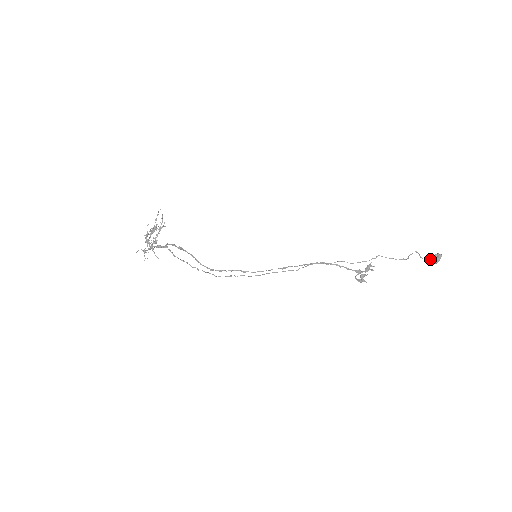
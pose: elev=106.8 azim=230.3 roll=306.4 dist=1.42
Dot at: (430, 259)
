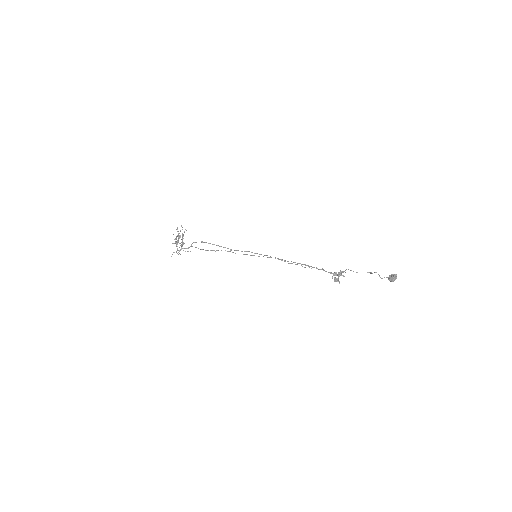
Dot at: (388, 277)
